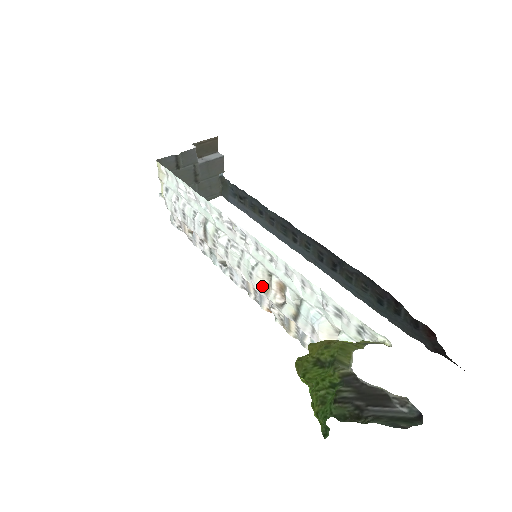
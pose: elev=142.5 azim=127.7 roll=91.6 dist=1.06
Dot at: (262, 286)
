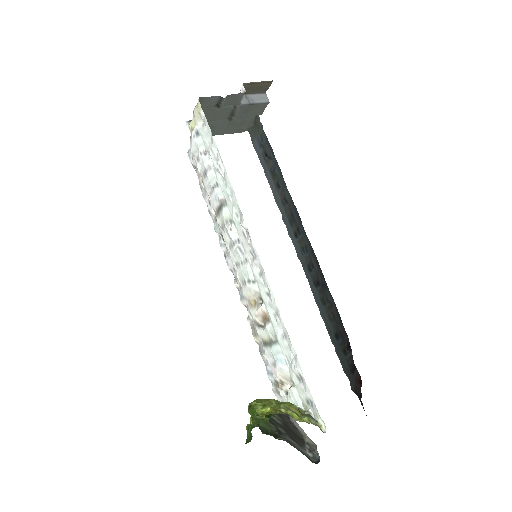
Dot at: (250, 298)
